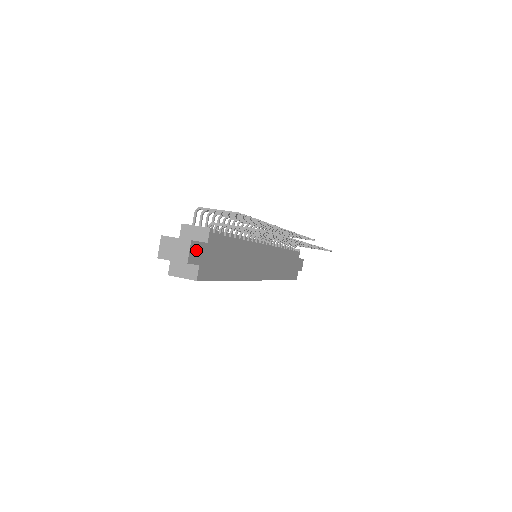
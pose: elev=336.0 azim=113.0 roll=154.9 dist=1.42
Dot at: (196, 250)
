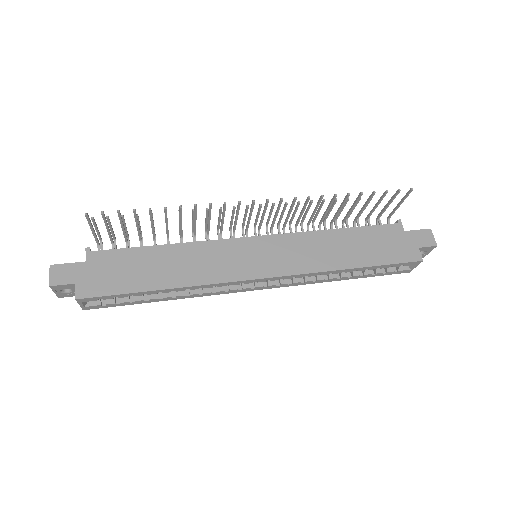
Dot at: (64, 272)
